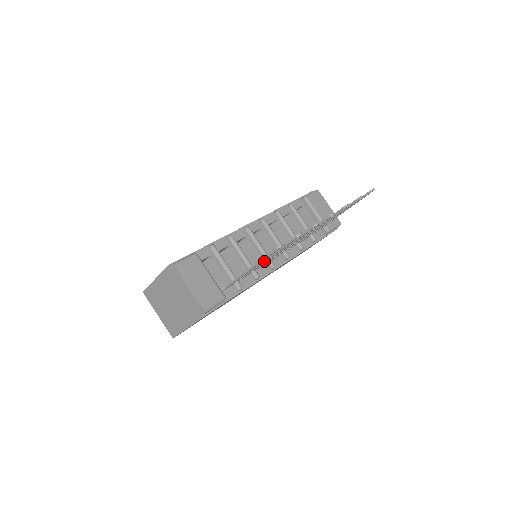
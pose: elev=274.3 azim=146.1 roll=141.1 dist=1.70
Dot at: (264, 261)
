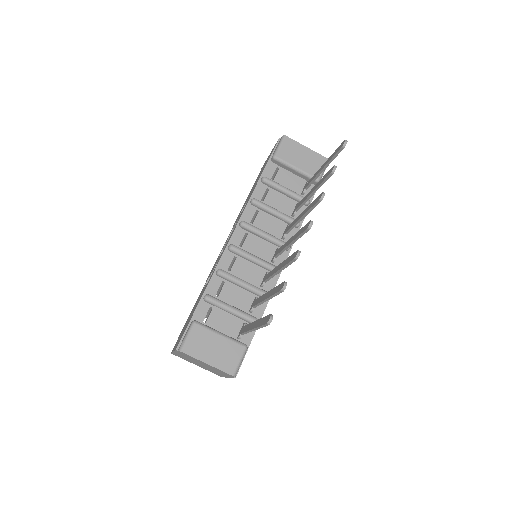
Dot at: occluded
